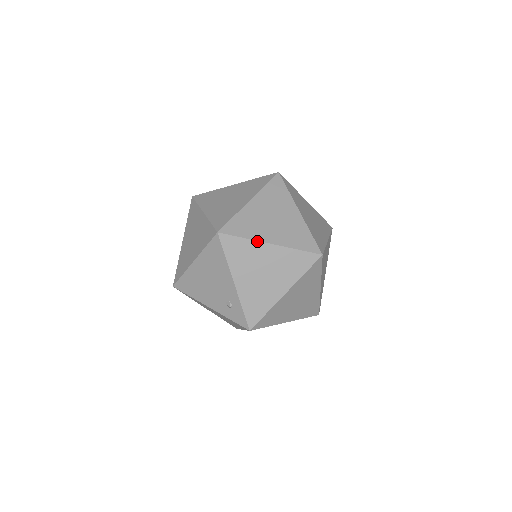
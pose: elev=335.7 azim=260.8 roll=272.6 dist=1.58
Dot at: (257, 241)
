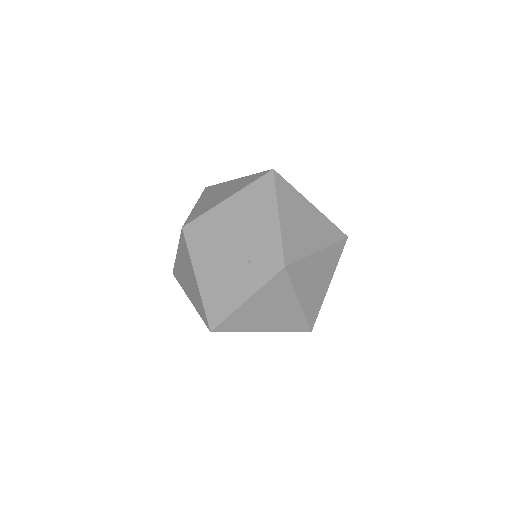
Dot at: (228, 181)
